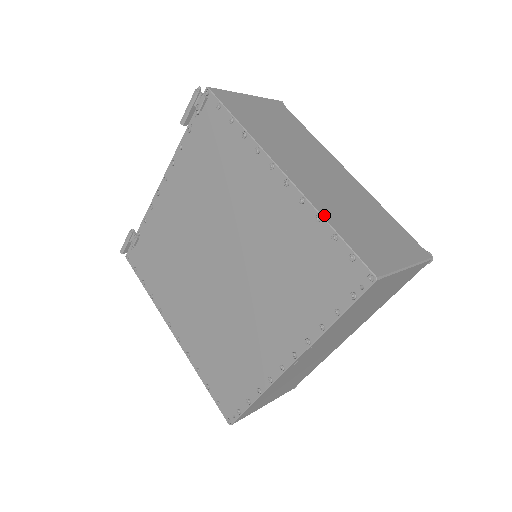
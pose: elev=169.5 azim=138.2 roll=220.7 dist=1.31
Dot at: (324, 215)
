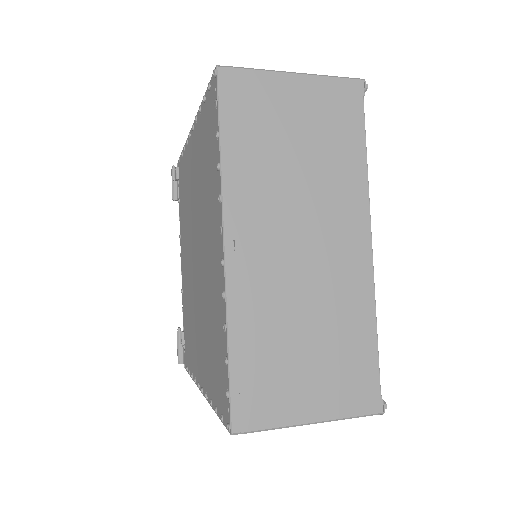
Dot at: occluded
